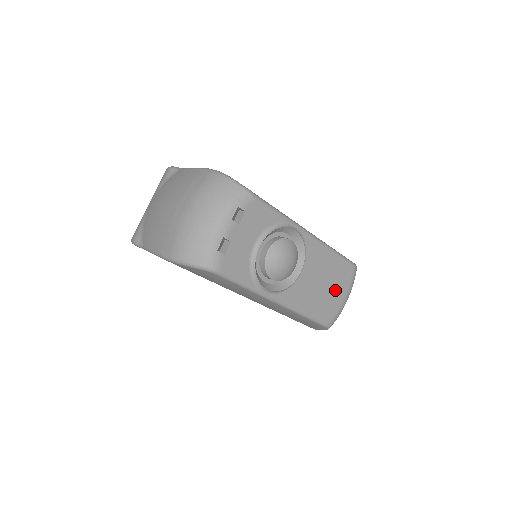
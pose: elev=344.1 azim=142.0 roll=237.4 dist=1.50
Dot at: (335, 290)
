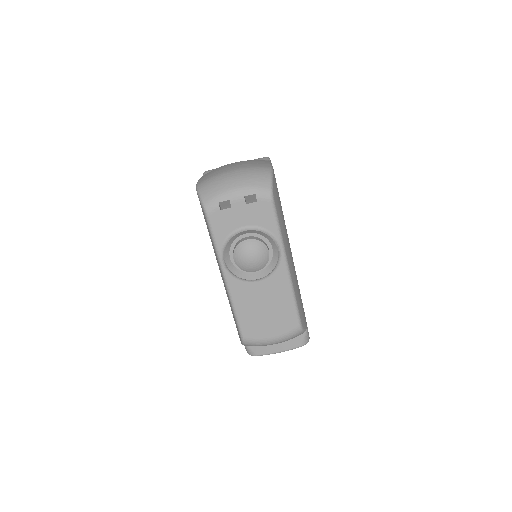
Dot at: (270, 323)
